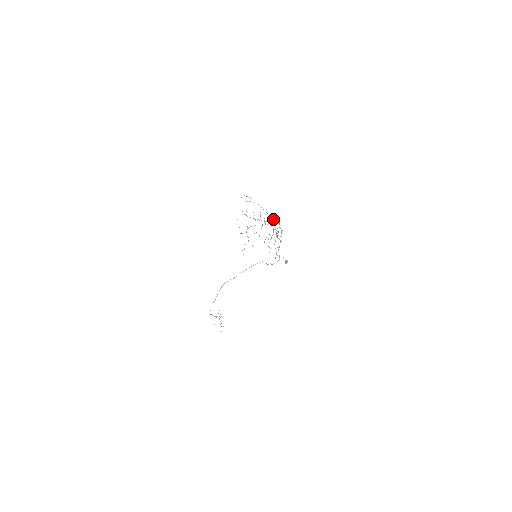
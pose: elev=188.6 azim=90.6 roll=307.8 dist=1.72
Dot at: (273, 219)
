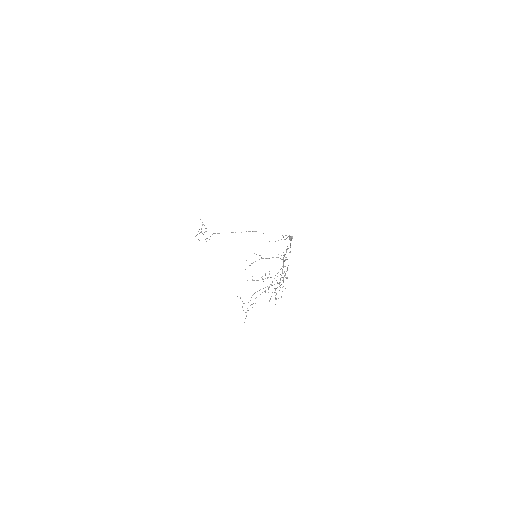
Dot at: occluded
